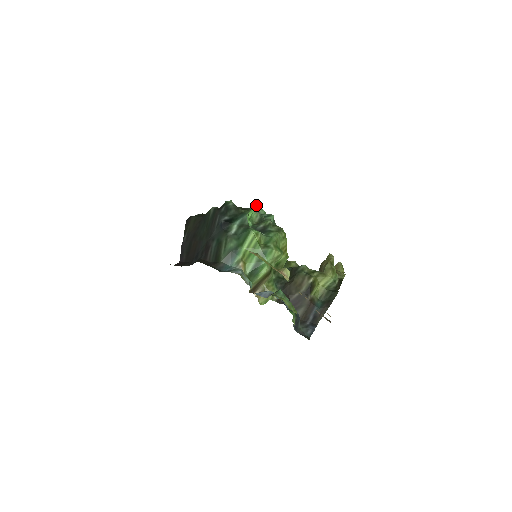
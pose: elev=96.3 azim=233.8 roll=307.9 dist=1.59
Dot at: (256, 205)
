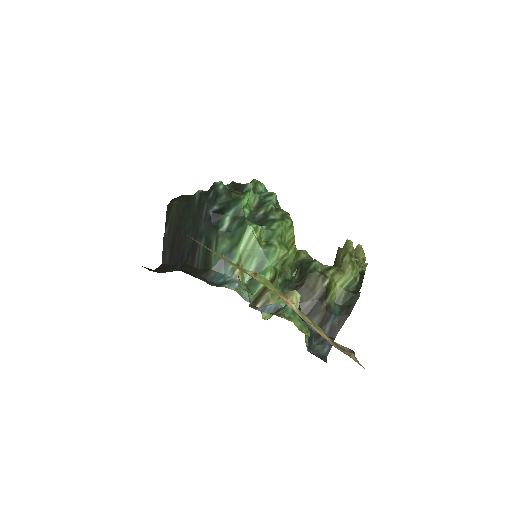
Dot at: (254, 179)
